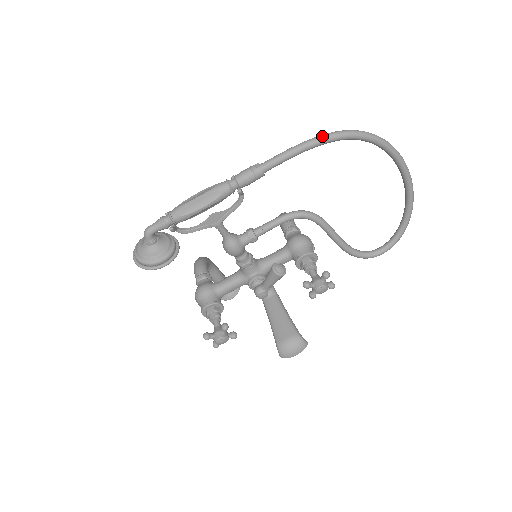
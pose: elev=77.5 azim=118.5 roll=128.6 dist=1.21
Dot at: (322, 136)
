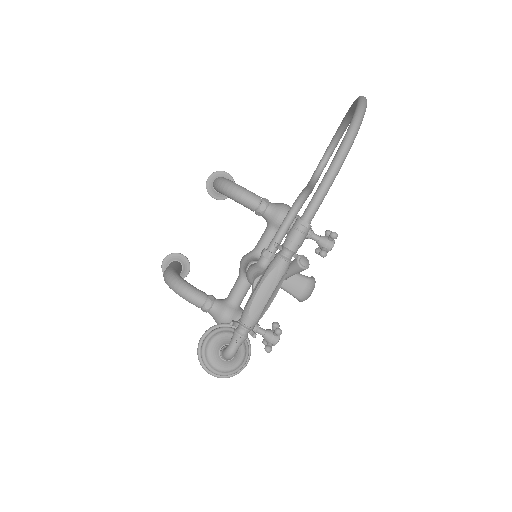
Dot at: (345, 152)
